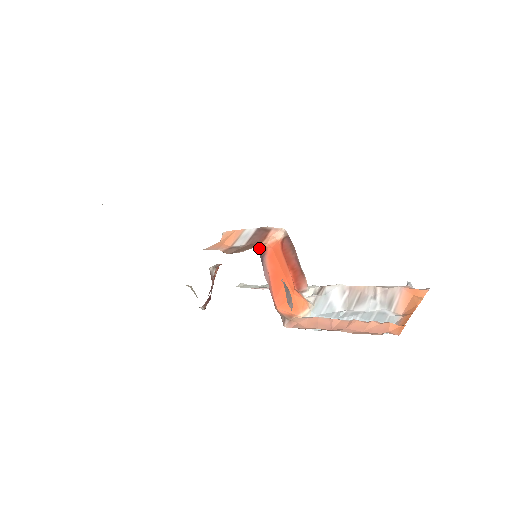
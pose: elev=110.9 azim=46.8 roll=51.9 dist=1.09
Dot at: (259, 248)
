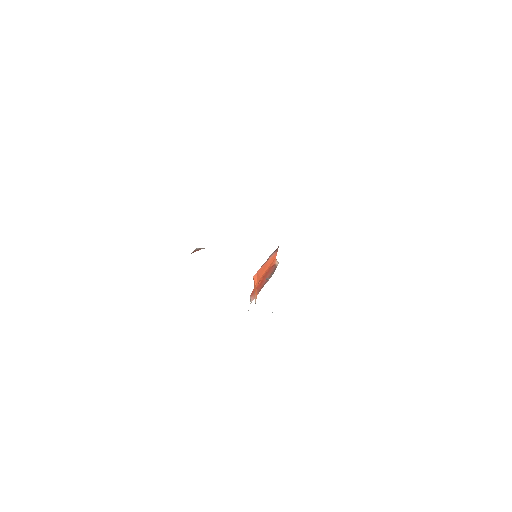
Dot at: occluded
